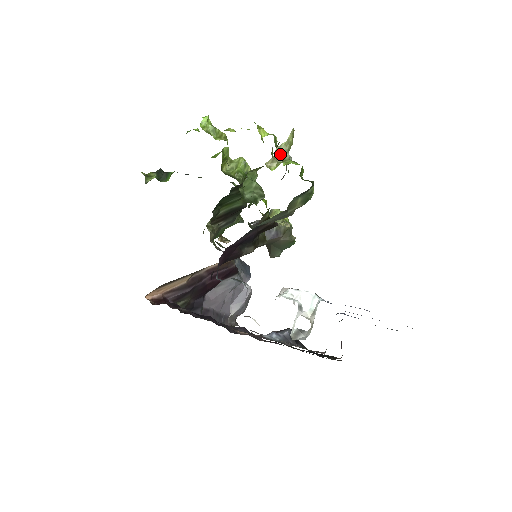
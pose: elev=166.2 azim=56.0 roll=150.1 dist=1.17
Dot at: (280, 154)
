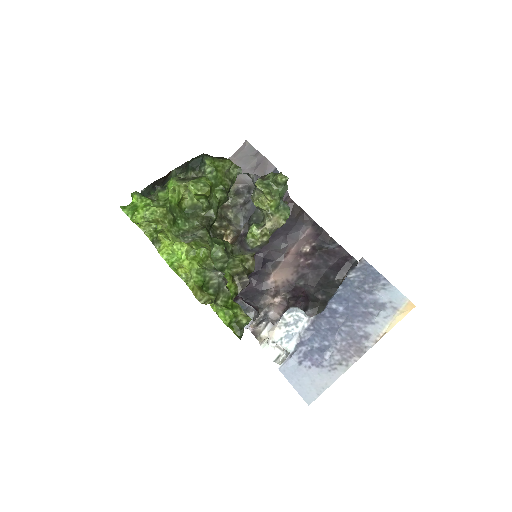
Dot at: occluded
